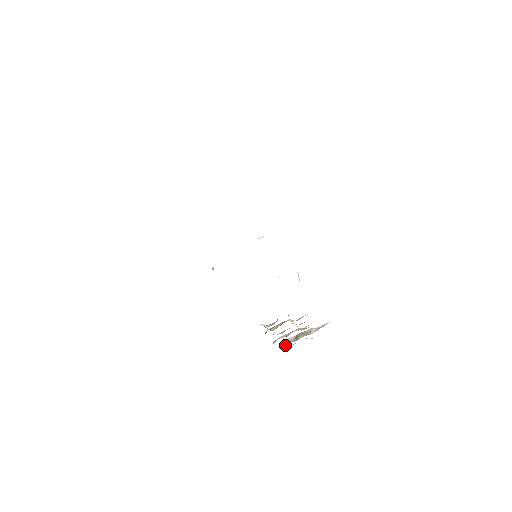
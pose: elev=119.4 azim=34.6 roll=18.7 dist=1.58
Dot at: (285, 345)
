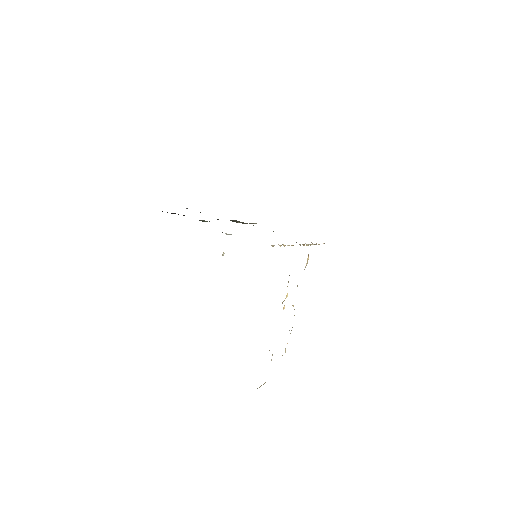
Dot at: occluded
